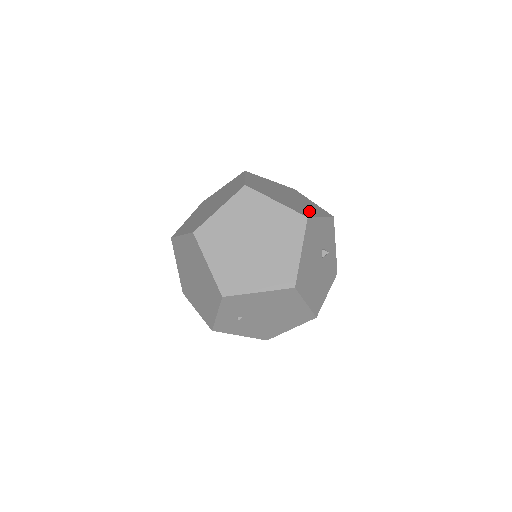
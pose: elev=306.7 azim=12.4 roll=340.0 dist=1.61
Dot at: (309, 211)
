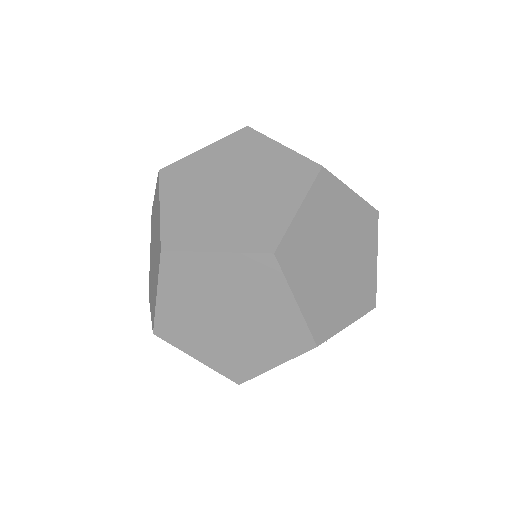
Dot at: (339, 313)
